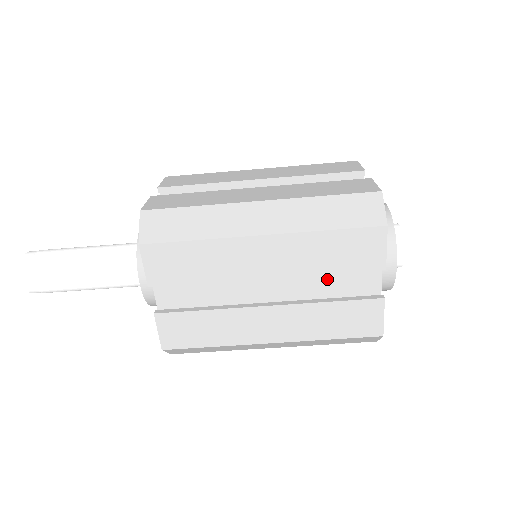
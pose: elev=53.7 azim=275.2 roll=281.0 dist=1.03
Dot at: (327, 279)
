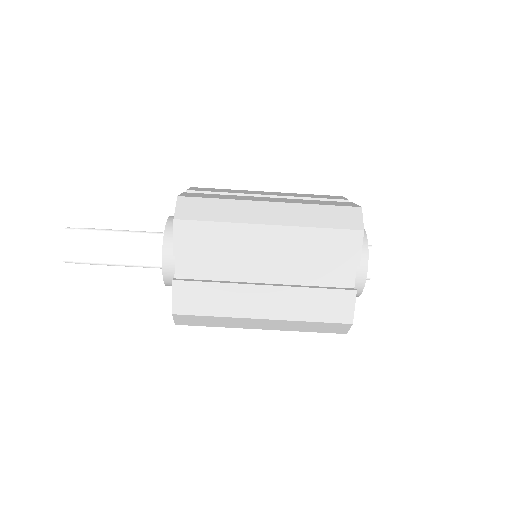
Dot at: (314, 271)
